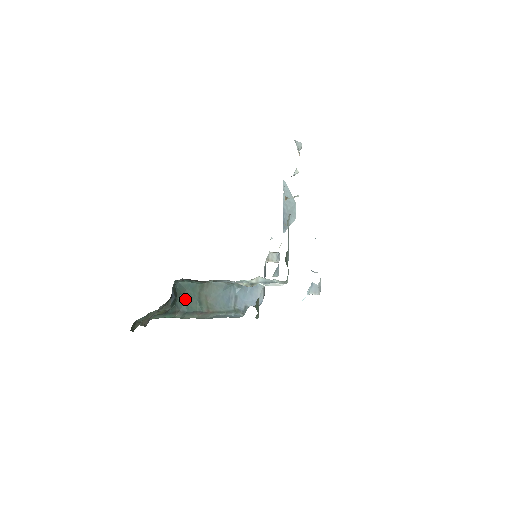
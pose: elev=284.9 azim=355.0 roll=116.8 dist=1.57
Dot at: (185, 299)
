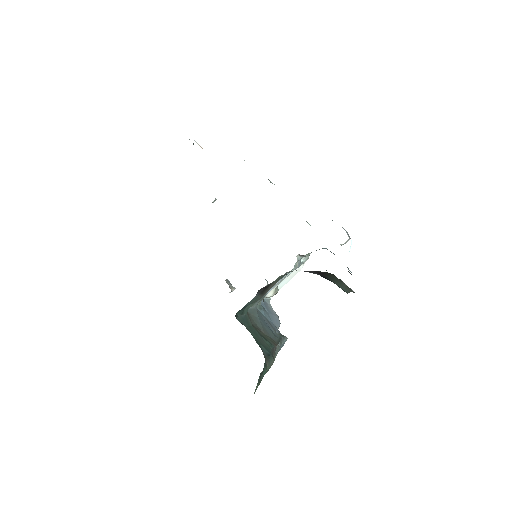
Dot at: (255, 339)
